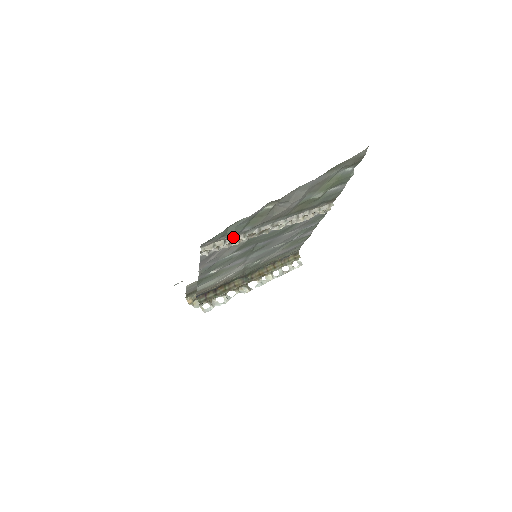
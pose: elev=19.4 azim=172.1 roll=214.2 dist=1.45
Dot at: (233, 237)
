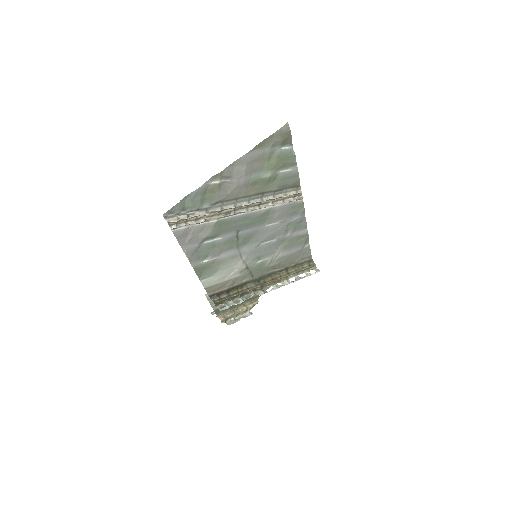
Dot at: (196, 213)
